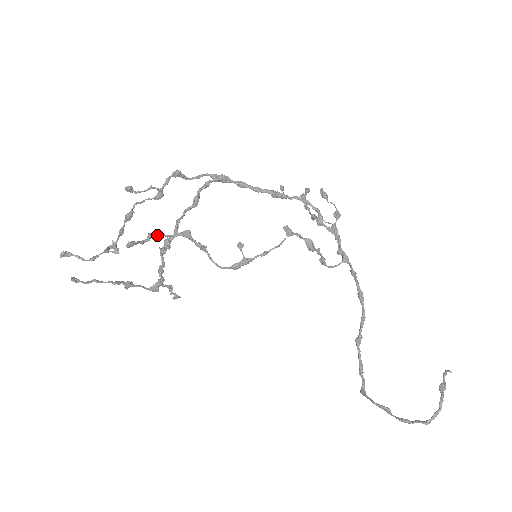
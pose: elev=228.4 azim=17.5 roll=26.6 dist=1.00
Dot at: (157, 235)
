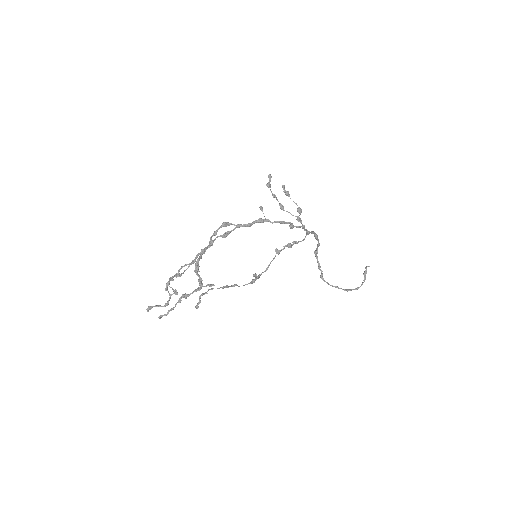
Dot at: occluded
